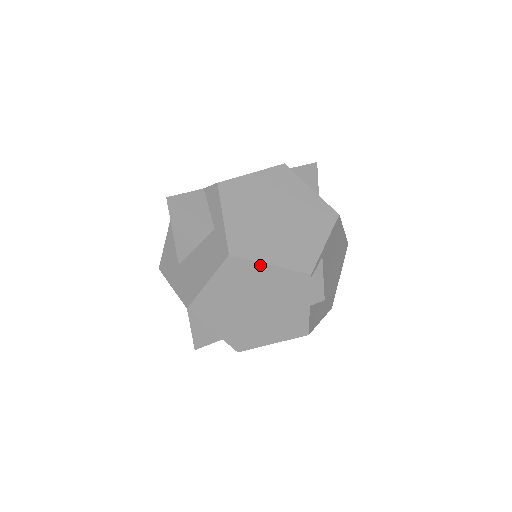
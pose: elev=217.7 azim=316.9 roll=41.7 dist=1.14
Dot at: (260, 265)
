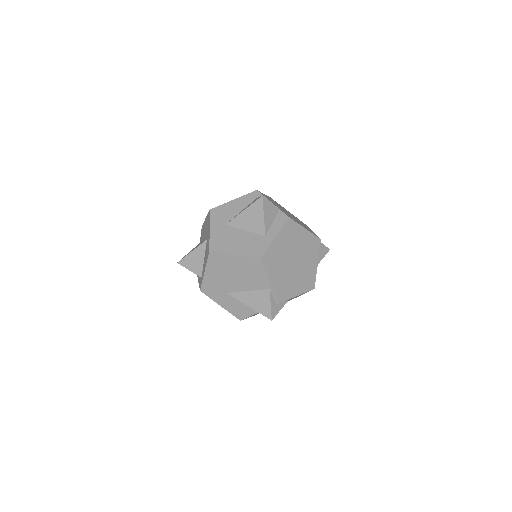
Dot at: (266, 276)
